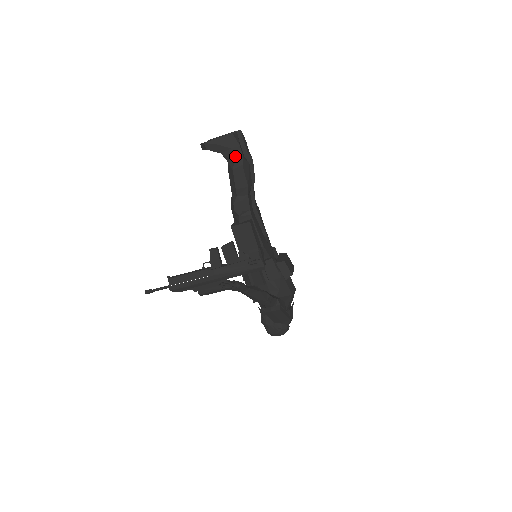
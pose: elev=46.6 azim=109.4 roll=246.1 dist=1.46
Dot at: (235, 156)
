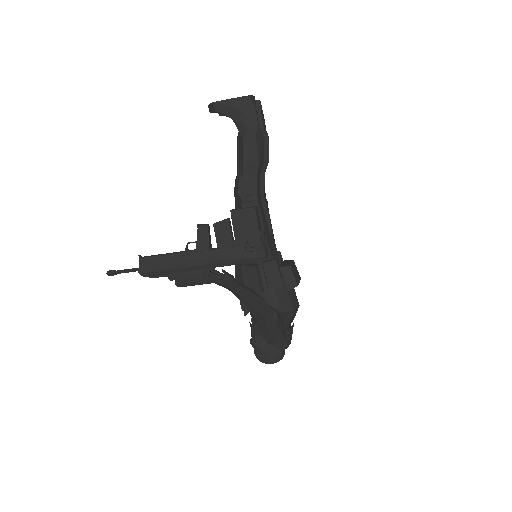
Dot at: (248, 123)
